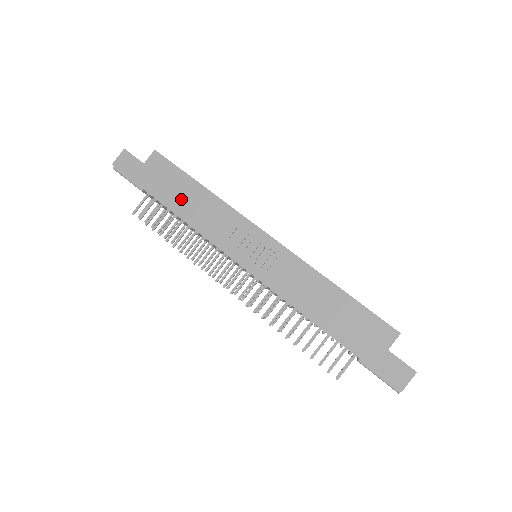
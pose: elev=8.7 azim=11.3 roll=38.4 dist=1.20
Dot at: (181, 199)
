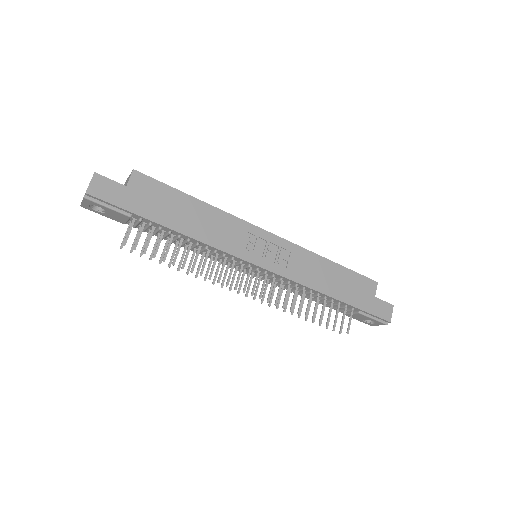
Dot at: (182, 217)
